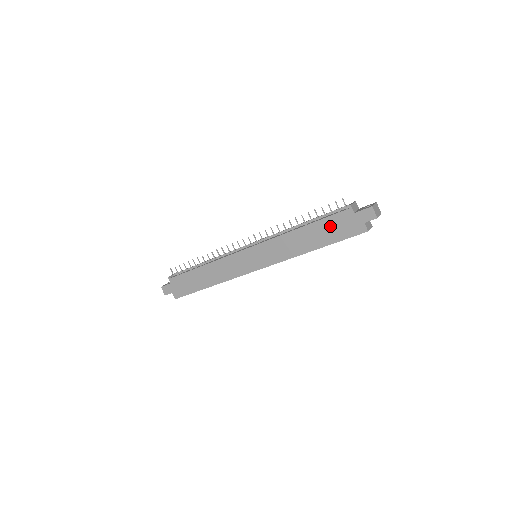
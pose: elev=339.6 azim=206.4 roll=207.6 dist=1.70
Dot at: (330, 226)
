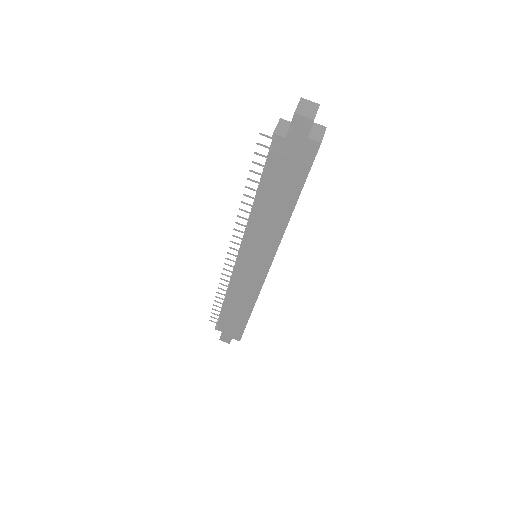
Dot at: (280, 174)
